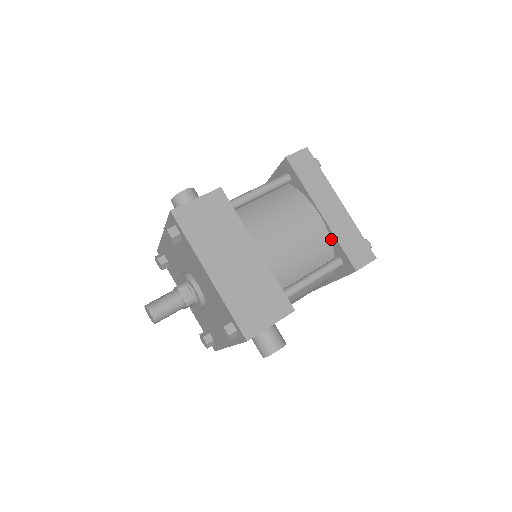
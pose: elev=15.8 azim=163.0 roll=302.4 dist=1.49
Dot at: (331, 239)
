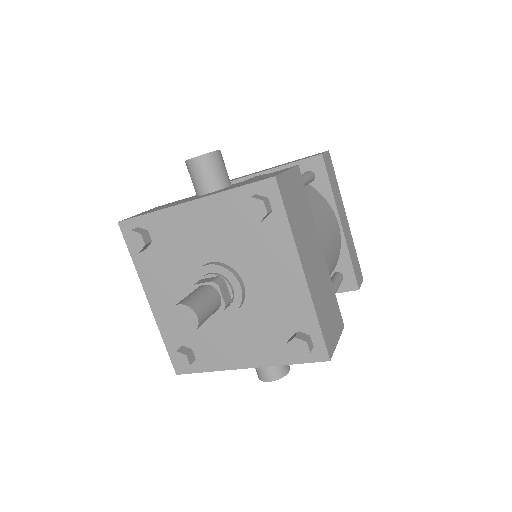
Dot at: (340, 253)
